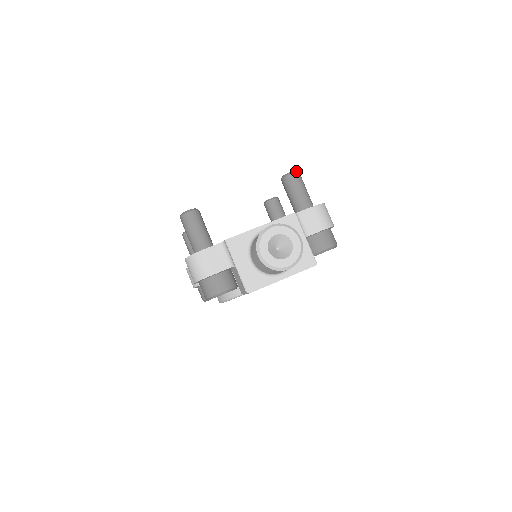
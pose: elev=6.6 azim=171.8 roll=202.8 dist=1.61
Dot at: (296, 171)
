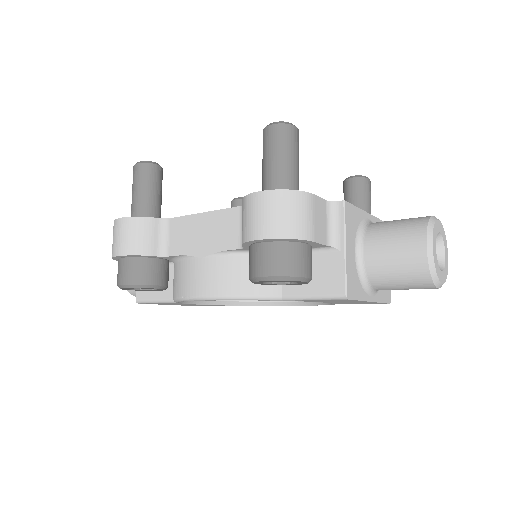
Dot at: occluded
